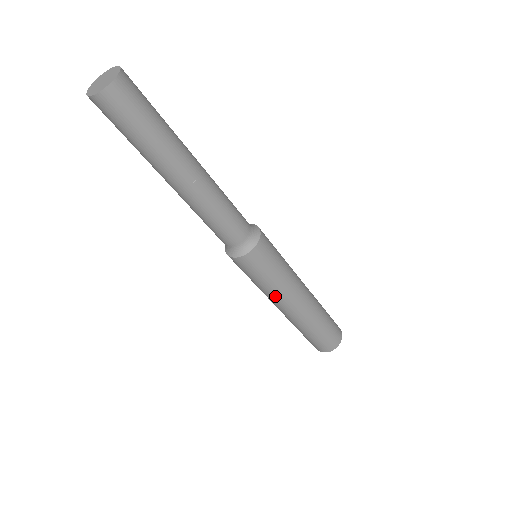
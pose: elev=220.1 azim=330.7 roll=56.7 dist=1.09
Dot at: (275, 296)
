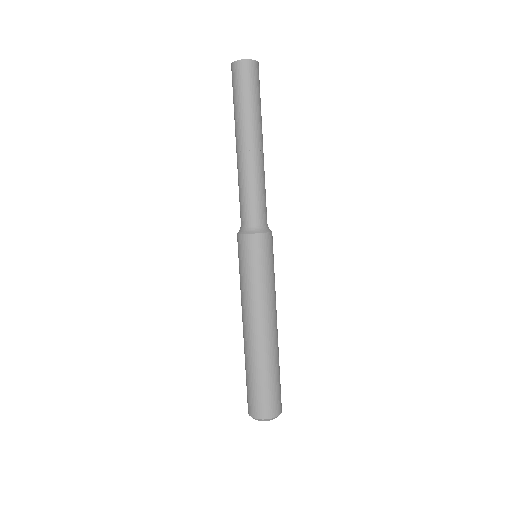
Dot at: (244, 298)
